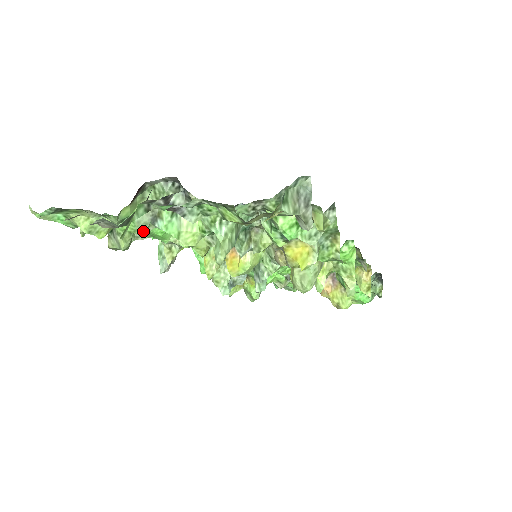
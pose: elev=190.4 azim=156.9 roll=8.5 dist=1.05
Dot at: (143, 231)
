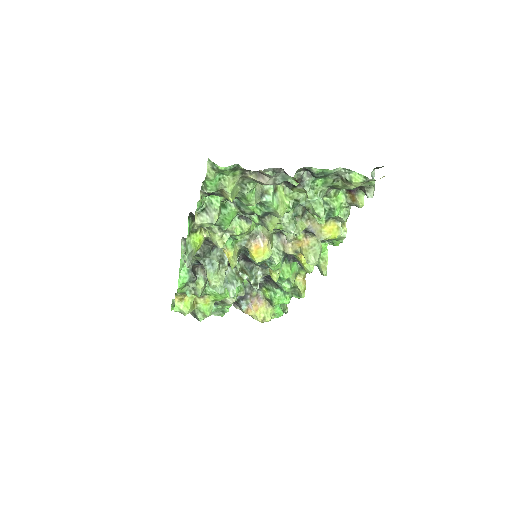
Dot at: (255, 202)
